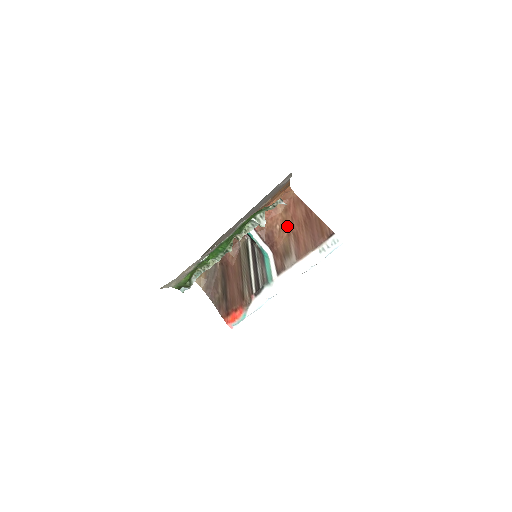
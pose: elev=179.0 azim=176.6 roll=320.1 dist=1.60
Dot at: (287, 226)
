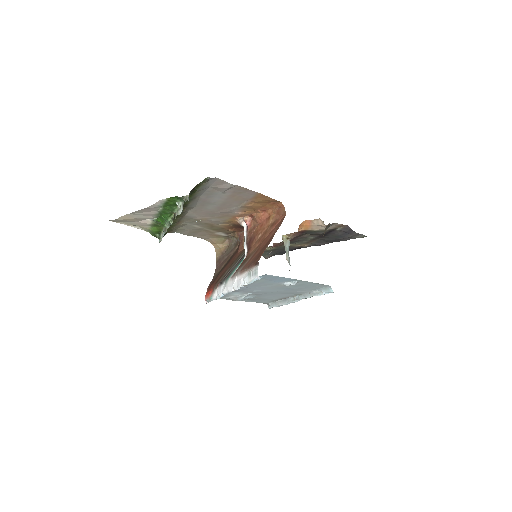
Dot at: (262, 239)
